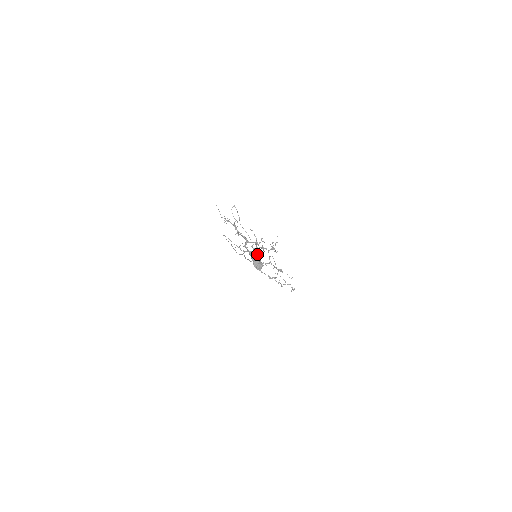
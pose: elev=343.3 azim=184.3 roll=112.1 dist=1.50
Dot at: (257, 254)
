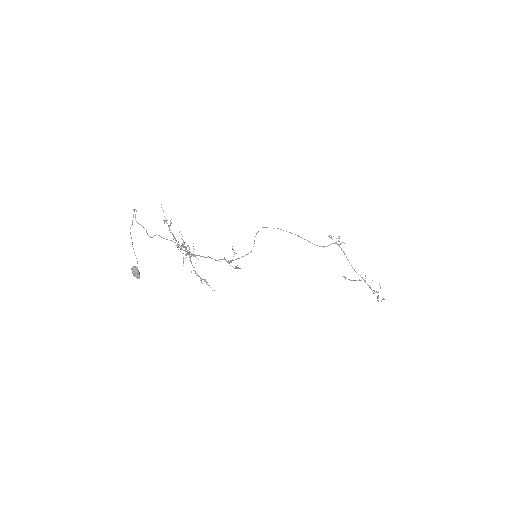
Dot at: occluded
